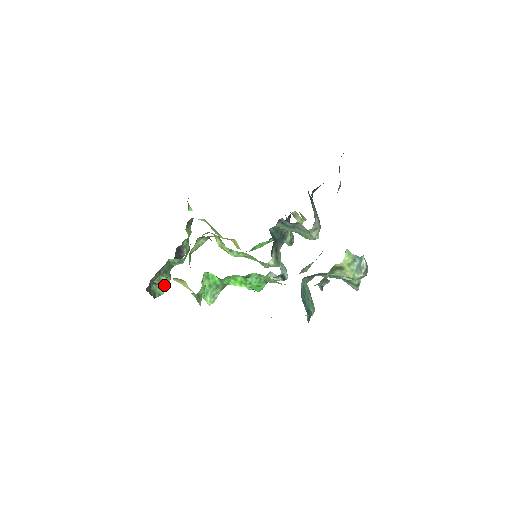
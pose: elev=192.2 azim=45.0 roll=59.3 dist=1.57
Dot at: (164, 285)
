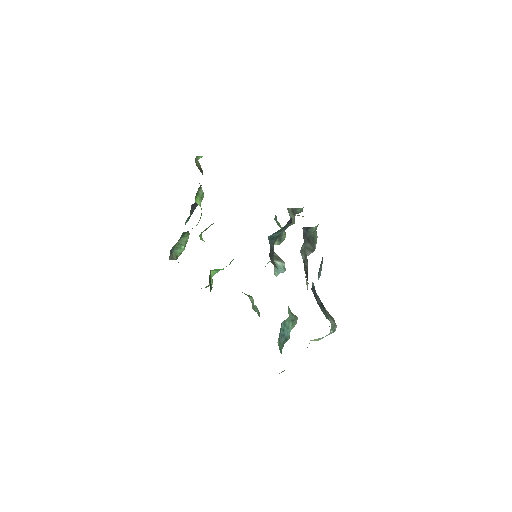
Dot at: (184, 246)
